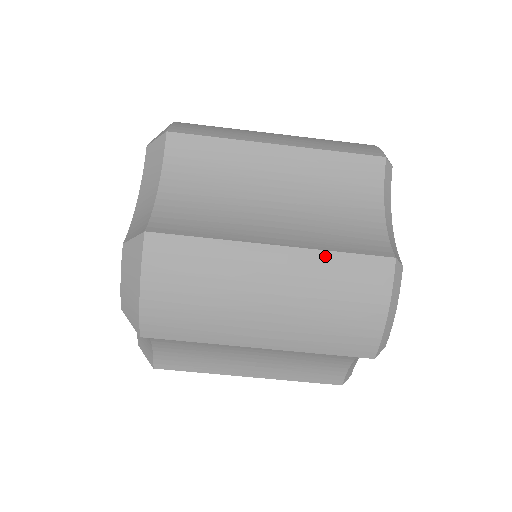
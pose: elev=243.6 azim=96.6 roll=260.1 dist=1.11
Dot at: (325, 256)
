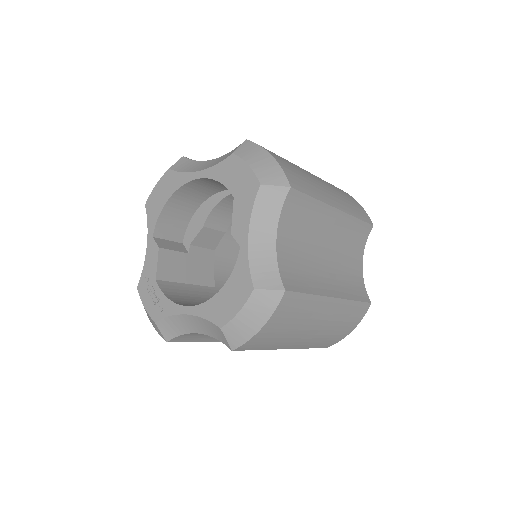
Dot at: (350, 303)
